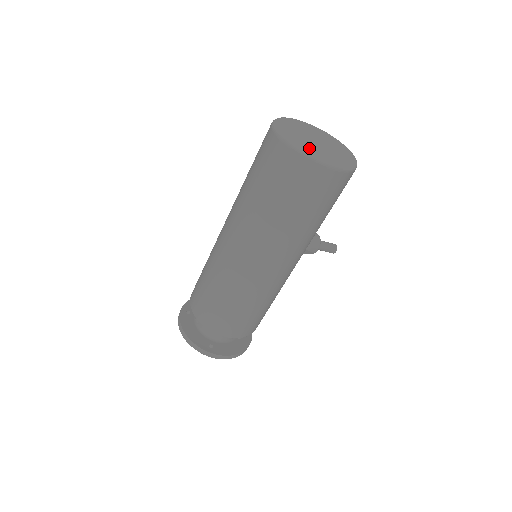
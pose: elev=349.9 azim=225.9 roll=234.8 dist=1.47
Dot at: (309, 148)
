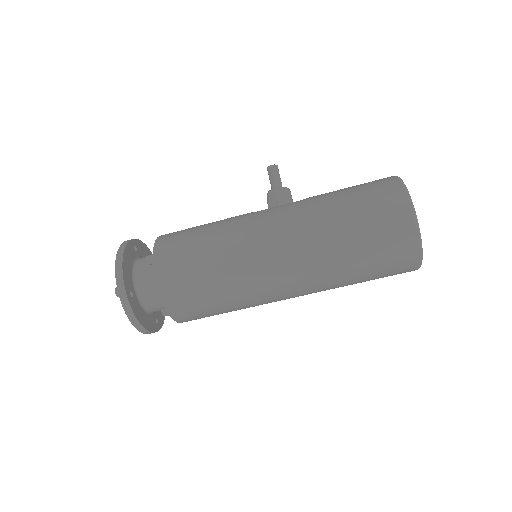
Dot at: occluded
